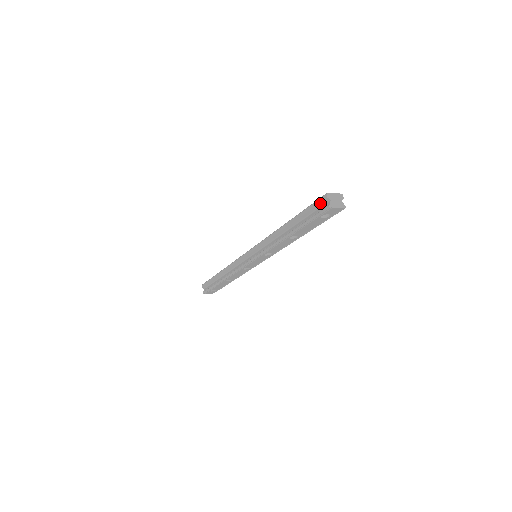
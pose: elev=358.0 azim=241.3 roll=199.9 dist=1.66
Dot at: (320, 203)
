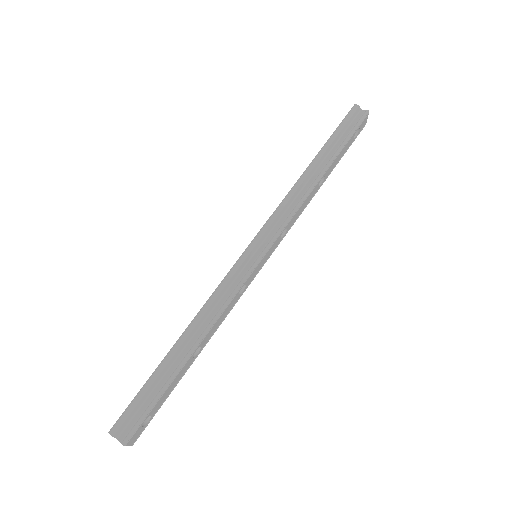
Dot at: (352, 115)
